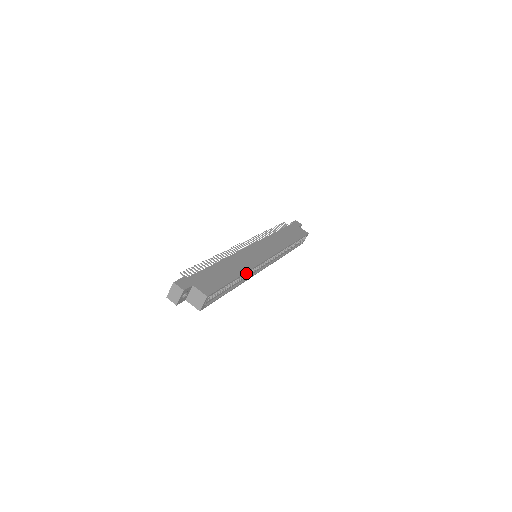
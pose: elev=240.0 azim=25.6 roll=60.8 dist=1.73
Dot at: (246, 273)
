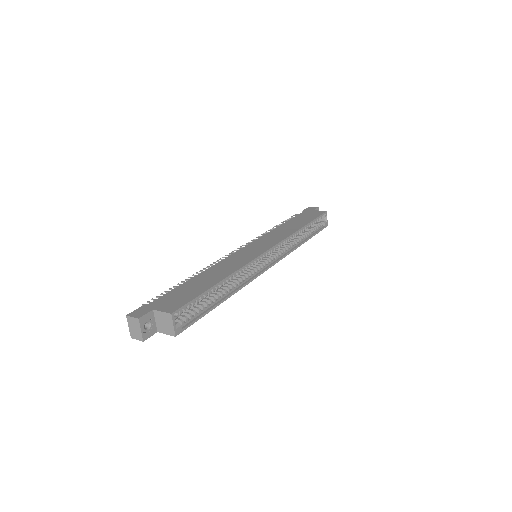
Dot at: (242, 276)
